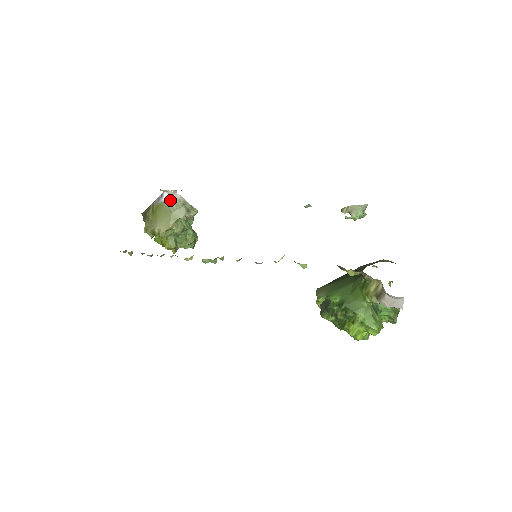
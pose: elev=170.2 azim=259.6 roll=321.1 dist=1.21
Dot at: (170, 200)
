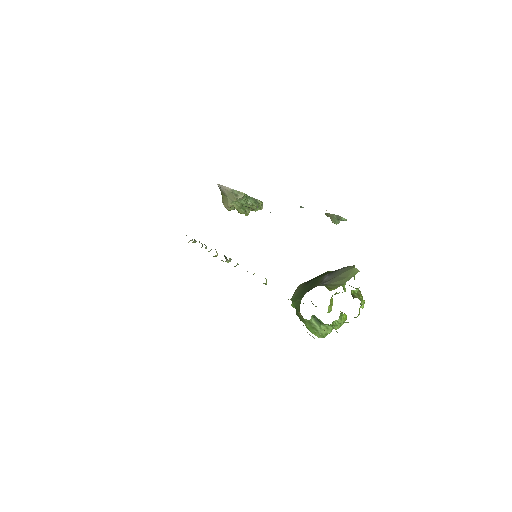
Dot at: (222, 189)
